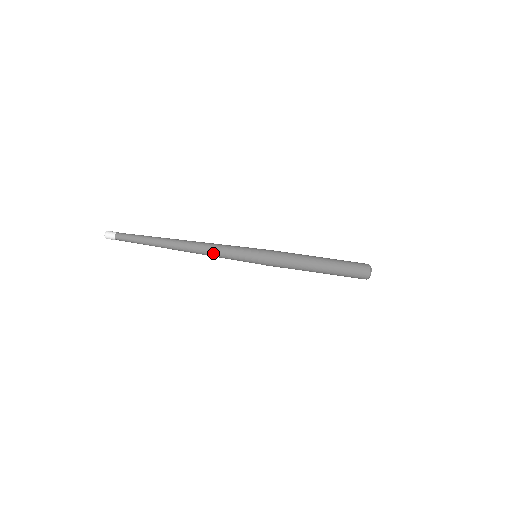
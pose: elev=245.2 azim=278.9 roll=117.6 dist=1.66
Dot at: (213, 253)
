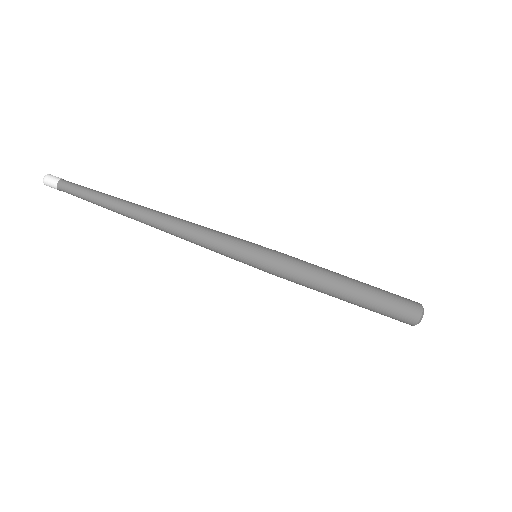
Dot at: (196, 230)
